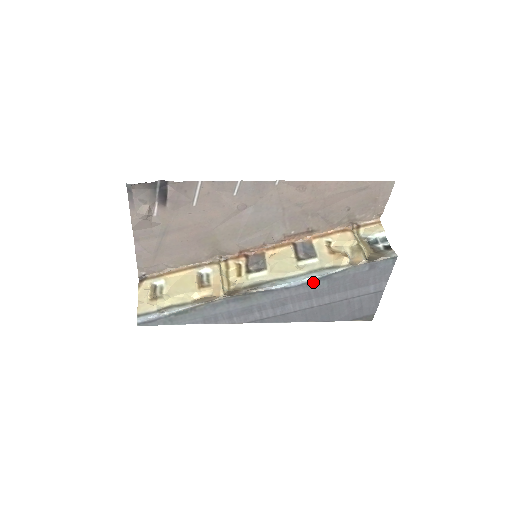
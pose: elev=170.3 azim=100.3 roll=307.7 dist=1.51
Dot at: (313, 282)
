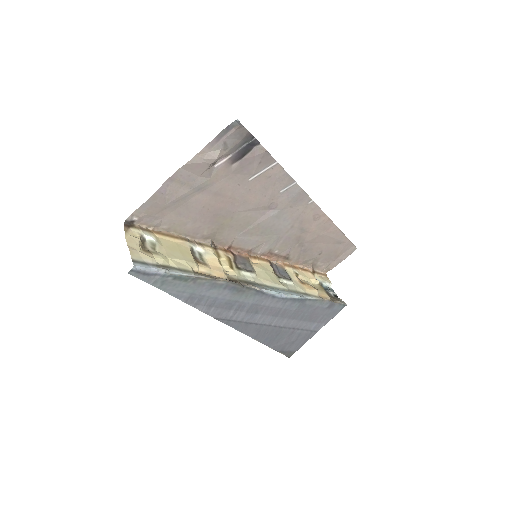
Dot at: (292, 300)
